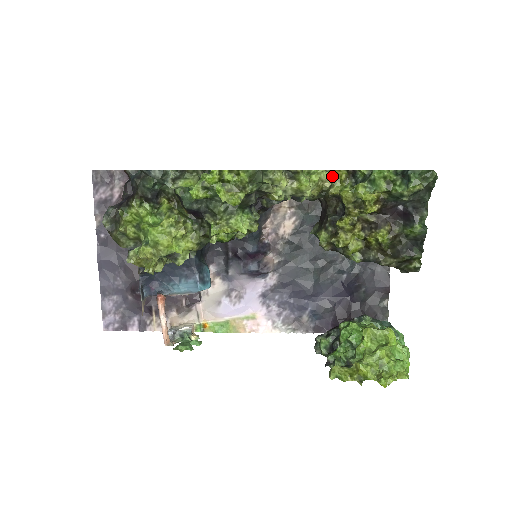
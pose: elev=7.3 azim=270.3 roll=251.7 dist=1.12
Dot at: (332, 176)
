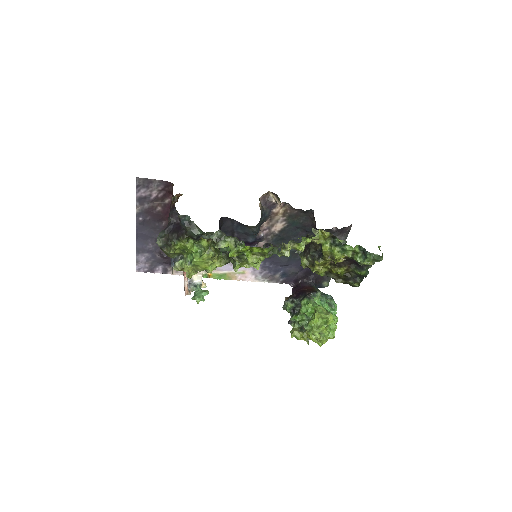
Dot at: (319, 233)
